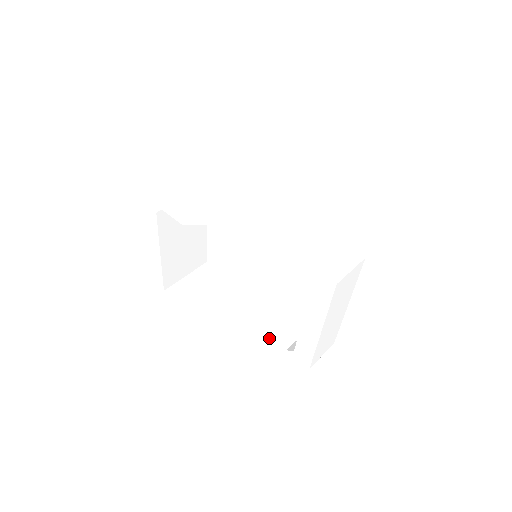
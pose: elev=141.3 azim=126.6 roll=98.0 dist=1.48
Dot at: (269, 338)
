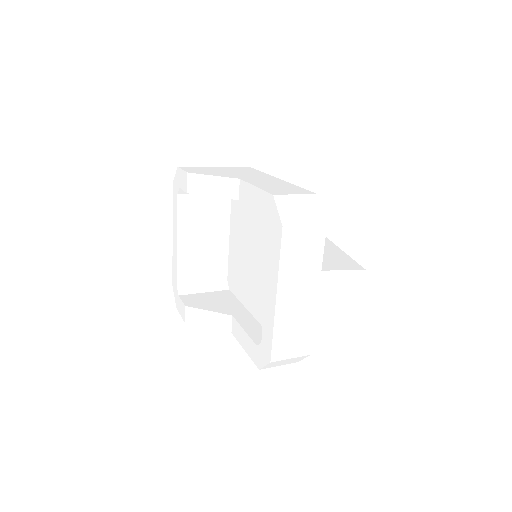
Dot at: (247, 336)
